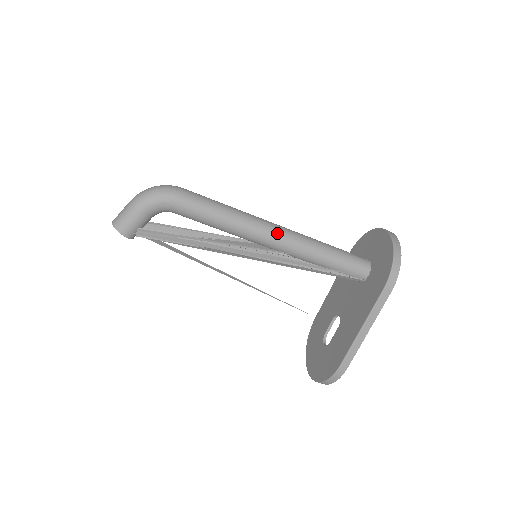
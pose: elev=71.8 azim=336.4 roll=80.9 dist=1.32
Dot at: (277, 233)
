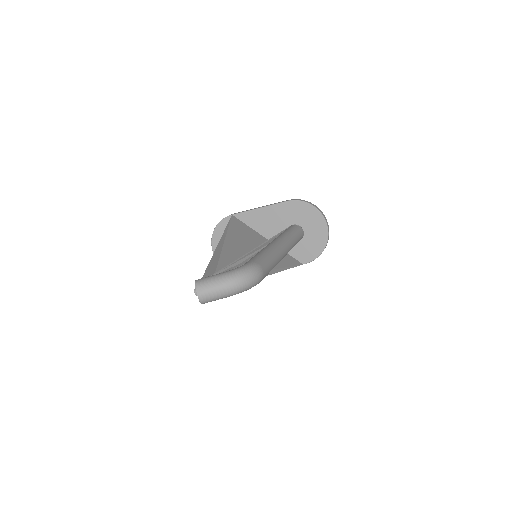
Dot at: occluded
